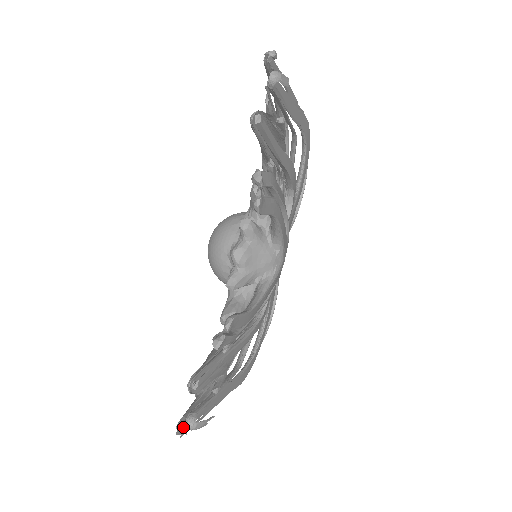
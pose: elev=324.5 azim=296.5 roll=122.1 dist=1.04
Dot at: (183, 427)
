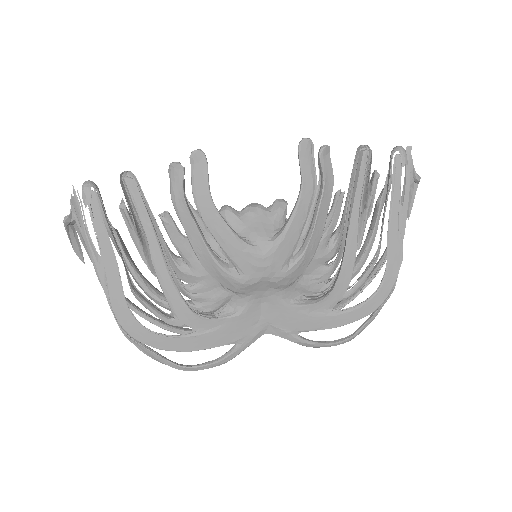
Dot at: (76, 209)
